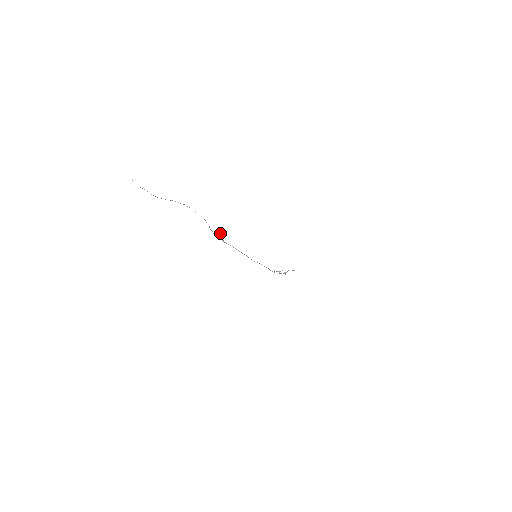
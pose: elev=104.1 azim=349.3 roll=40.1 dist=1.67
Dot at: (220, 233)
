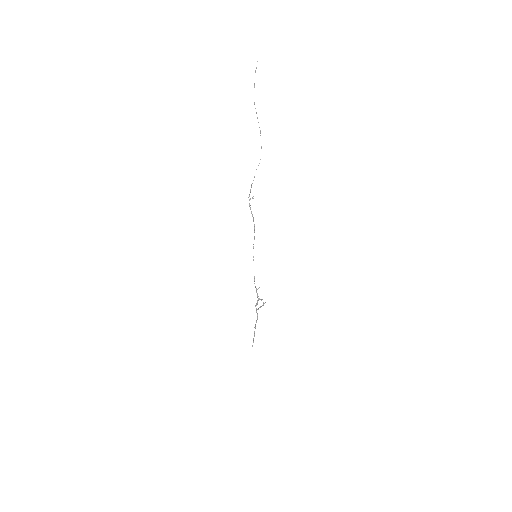
Dot at: (252, 197)
